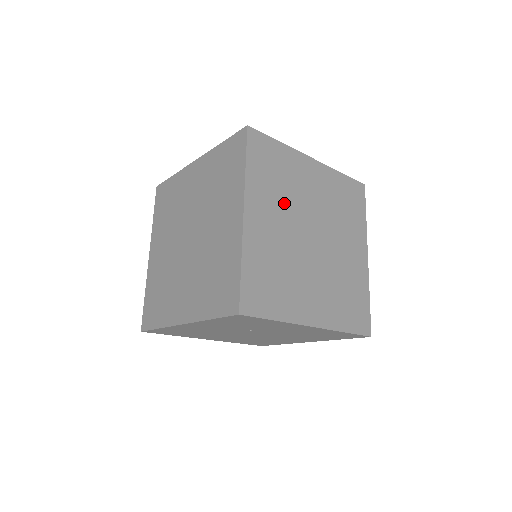
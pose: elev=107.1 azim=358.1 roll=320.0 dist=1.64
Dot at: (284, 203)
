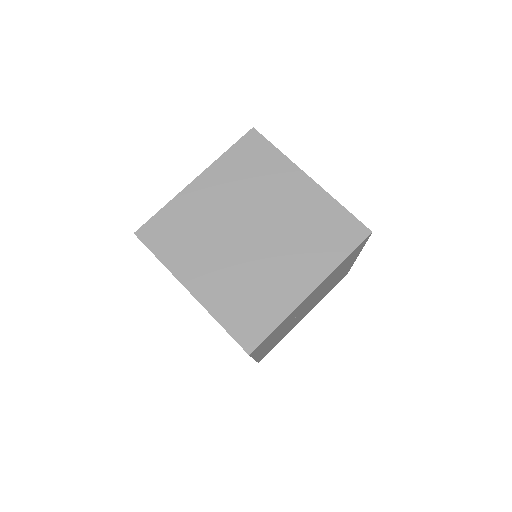
Dot at: (207, 243)
